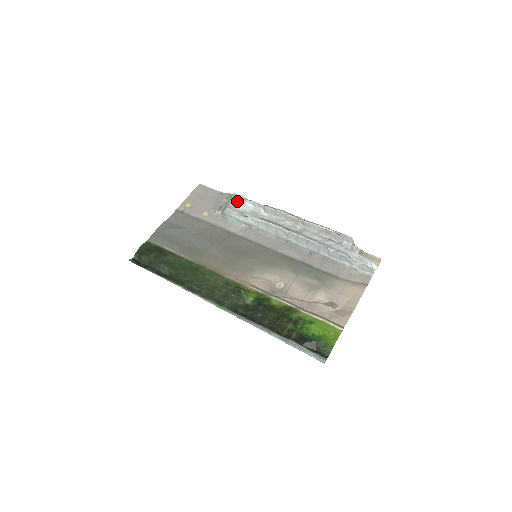
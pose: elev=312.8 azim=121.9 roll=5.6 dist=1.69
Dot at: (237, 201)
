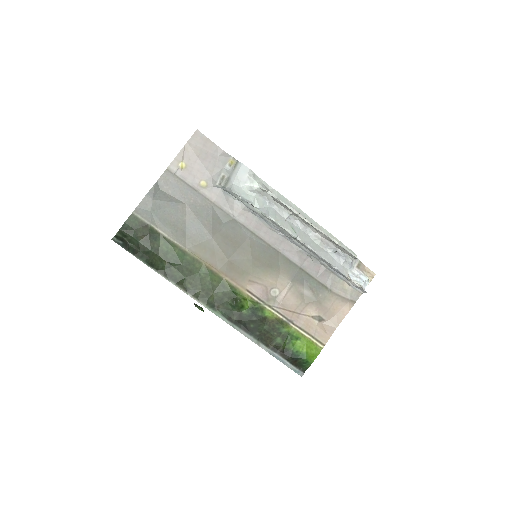
Dot at: (243, 178)
